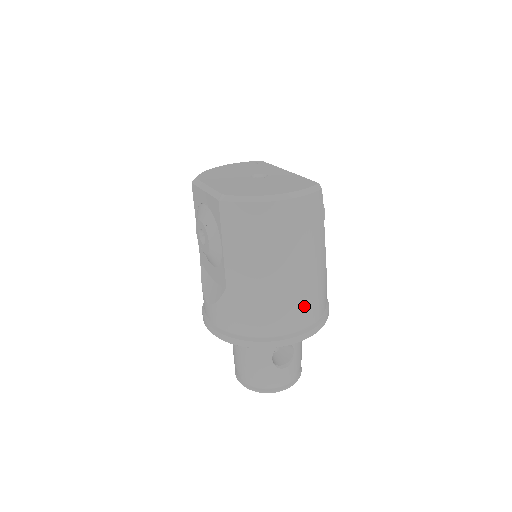
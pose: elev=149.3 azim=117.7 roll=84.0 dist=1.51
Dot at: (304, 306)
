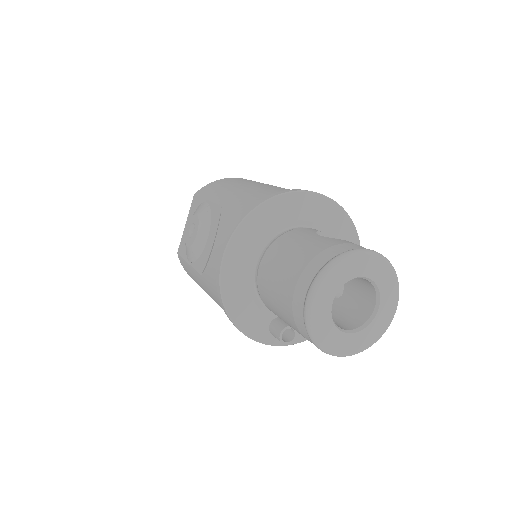
Dot at: occluded
